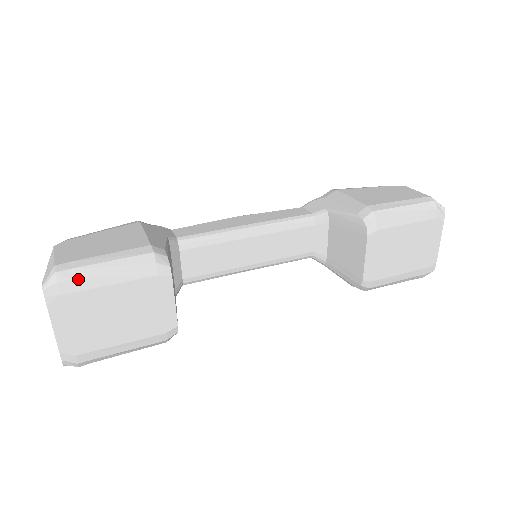
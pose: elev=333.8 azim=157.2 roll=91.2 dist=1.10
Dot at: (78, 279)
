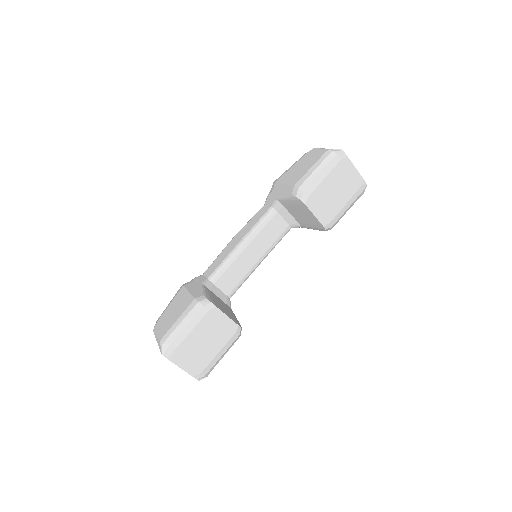
Dot at: (174, 340)
